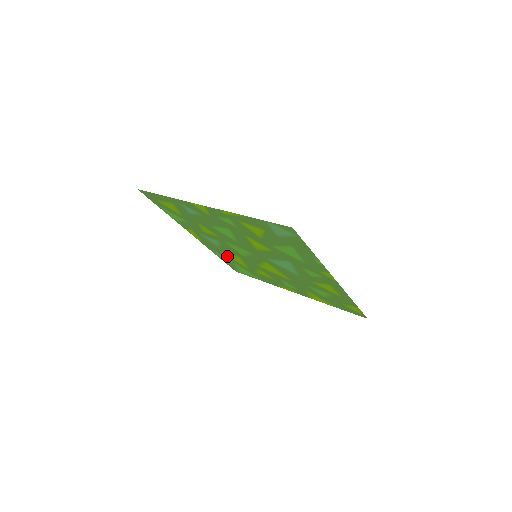
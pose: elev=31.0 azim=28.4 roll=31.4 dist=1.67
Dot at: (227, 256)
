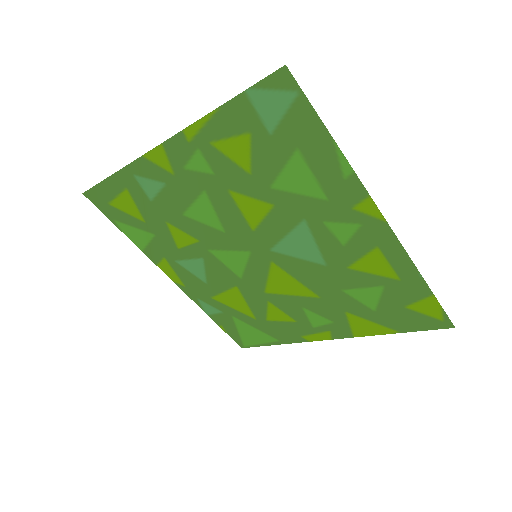
Dot at: (221, 303)
